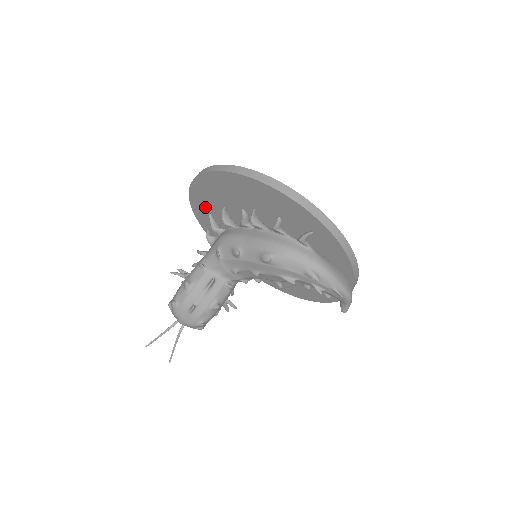
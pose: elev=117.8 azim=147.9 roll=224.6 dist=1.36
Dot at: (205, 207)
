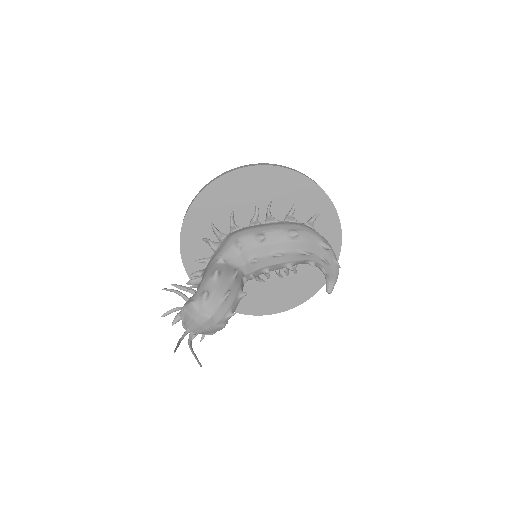
Dot at: (204, 218)
